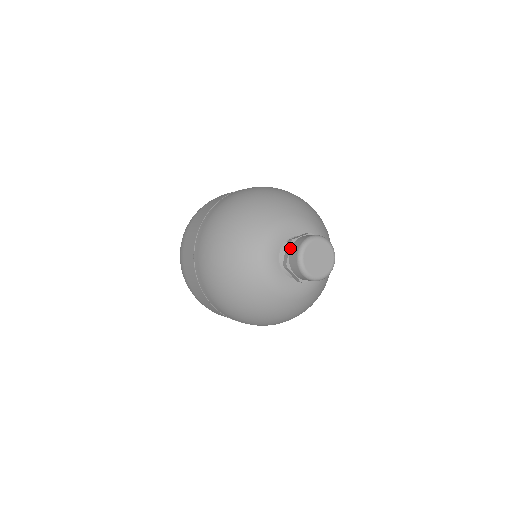
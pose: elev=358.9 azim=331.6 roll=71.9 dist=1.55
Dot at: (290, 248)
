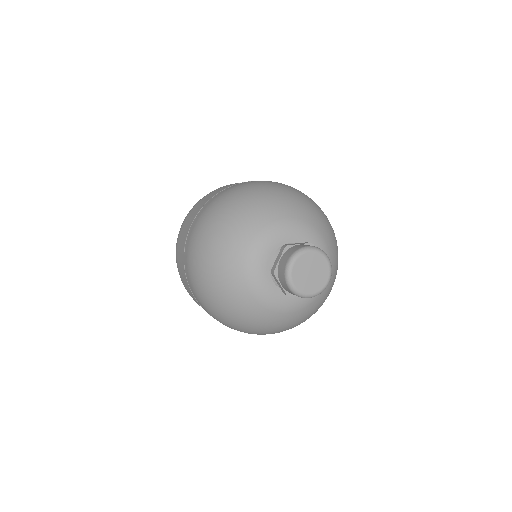
Dot at: (278, 279)
